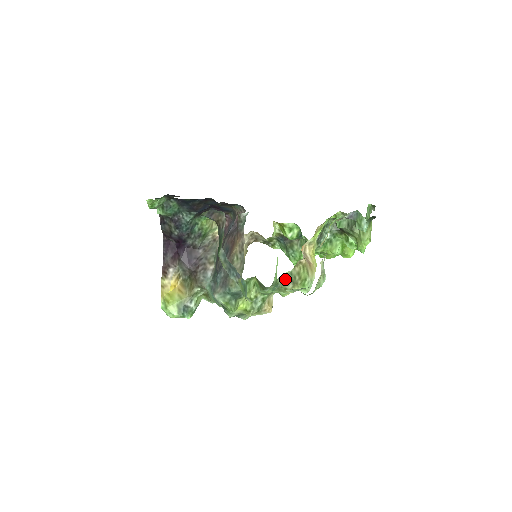
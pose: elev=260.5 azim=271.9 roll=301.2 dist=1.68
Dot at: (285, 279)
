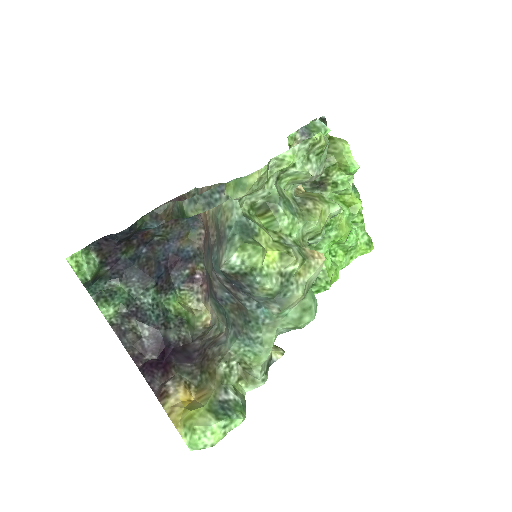
Dot at: (295, 201)
